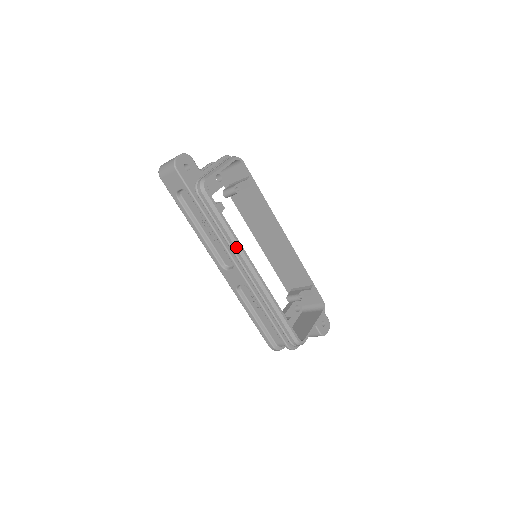
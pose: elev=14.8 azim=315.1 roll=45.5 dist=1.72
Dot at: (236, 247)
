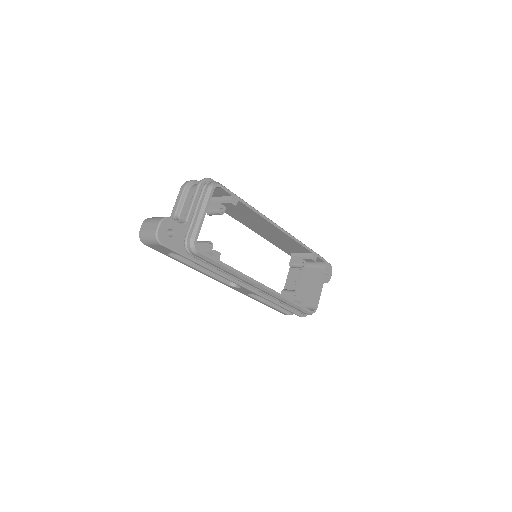
Dot at: (241, 278)
